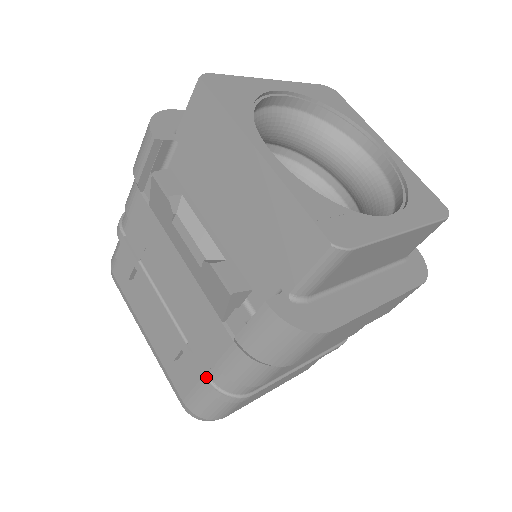
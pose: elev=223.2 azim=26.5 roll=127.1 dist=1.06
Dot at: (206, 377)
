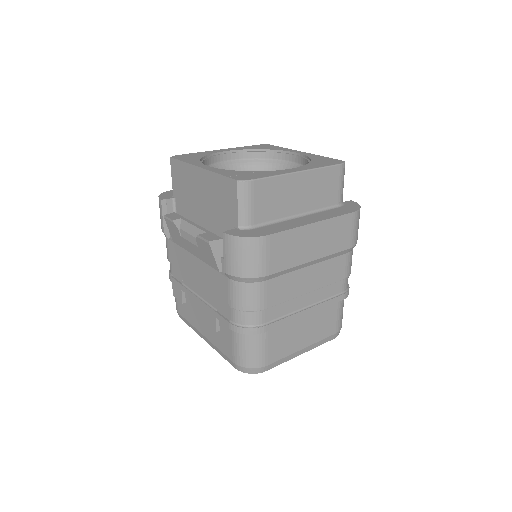
Dot at: (230, 322)
